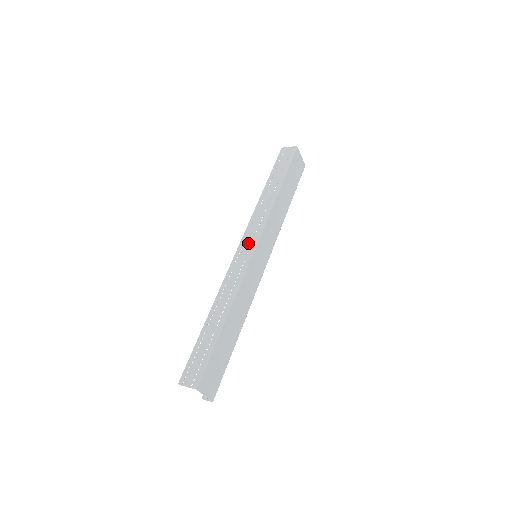
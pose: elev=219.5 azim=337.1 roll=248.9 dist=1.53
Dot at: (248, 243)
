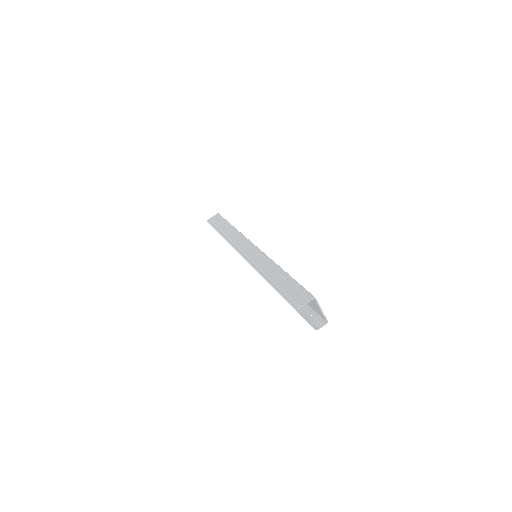
Dot at: (245, 247)
